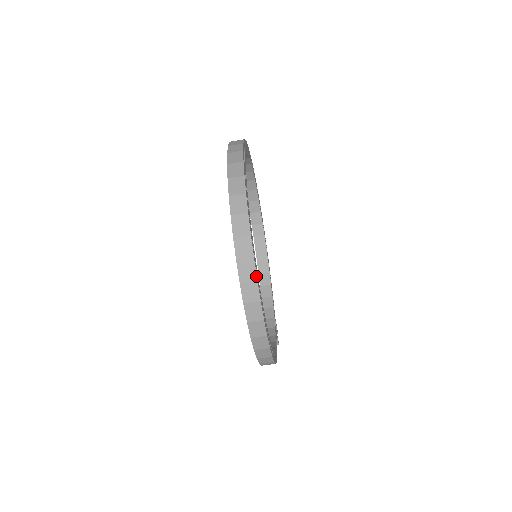
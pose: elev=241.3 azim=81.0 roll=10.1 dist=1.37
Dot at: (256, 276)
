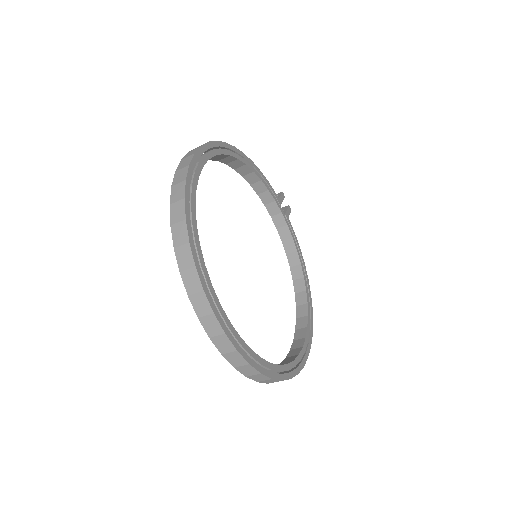
Dot at: occluded
